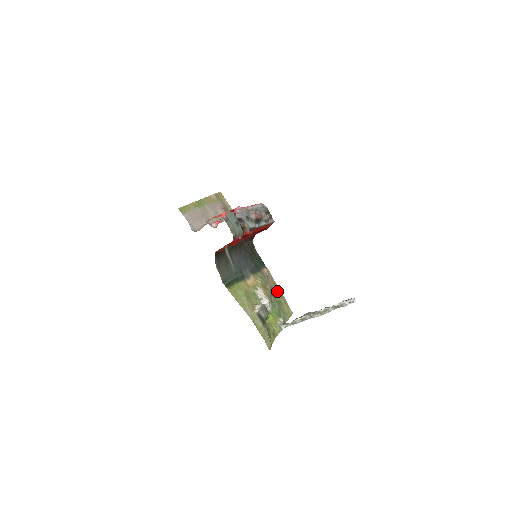
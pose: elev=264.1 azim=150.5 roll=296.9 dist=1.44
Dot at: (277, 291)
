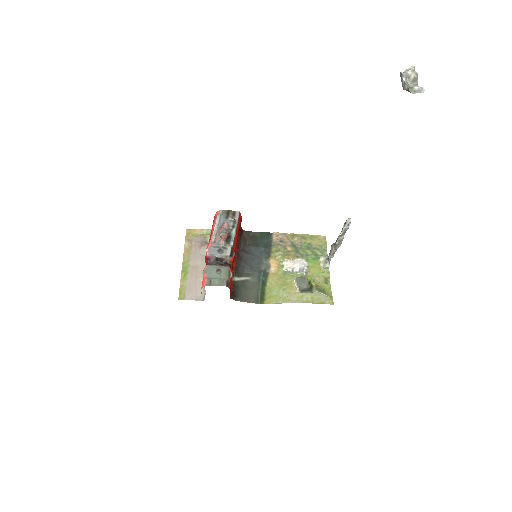
Dot at: (298, 240)
